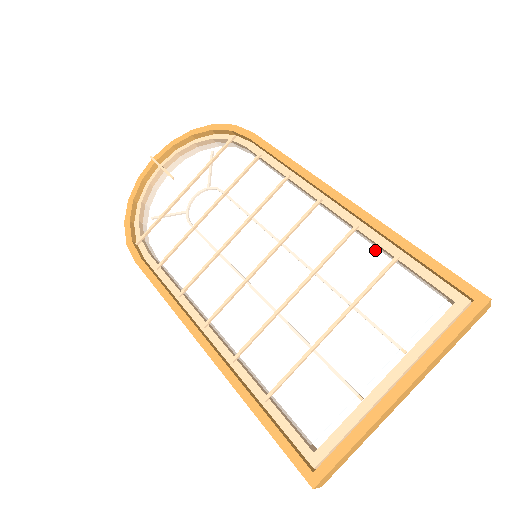
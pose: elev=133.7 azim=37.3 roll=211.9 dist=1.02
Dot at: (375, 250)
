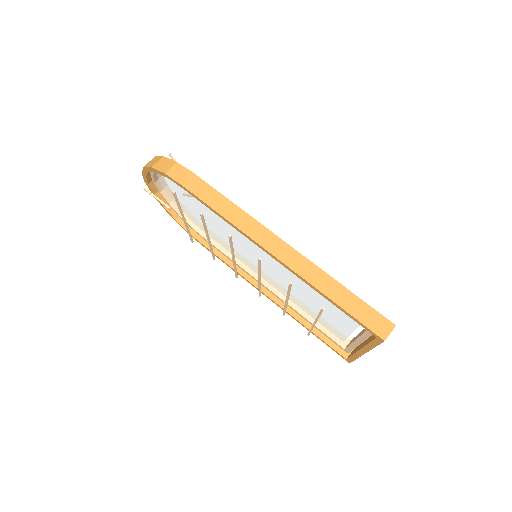
Dot at: occluded
